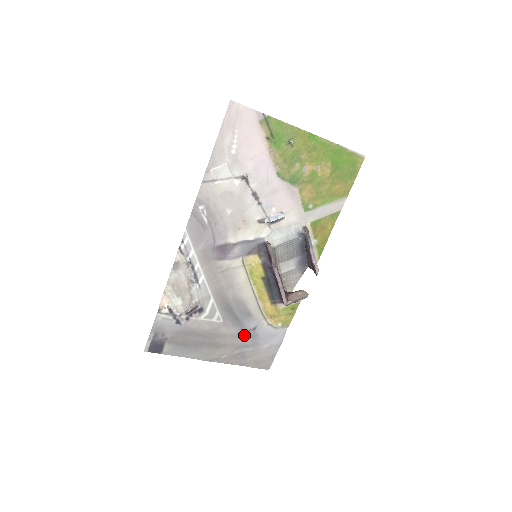
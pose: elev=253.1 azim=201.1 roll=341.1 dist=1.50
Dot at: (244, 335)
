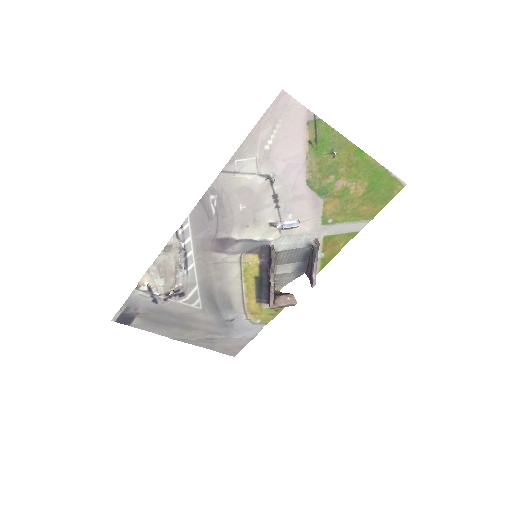
Dot at: (219, 324)
